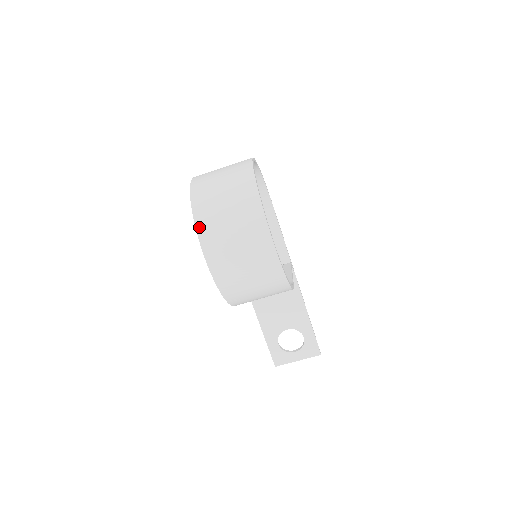
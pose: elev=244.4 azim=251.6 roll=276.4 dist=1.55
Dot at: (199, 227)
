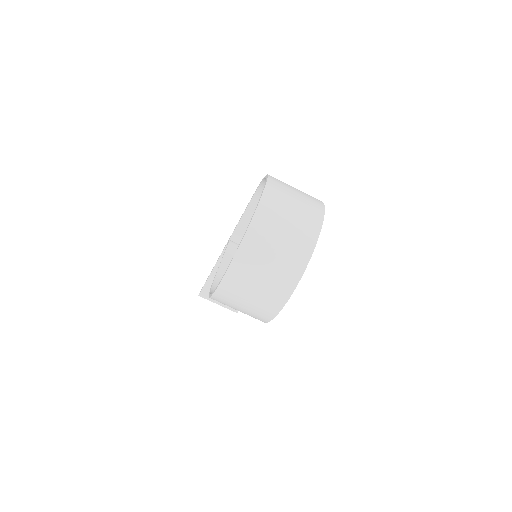
Dot at: (237, 258)
